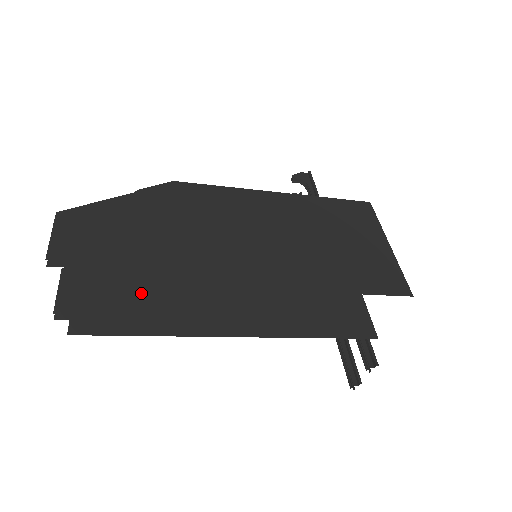
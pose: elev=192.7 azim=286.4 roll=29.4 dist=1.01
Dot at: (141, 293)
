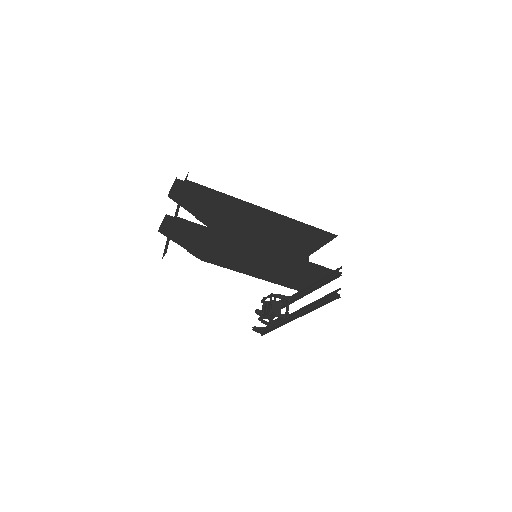
Dot at: occluded
